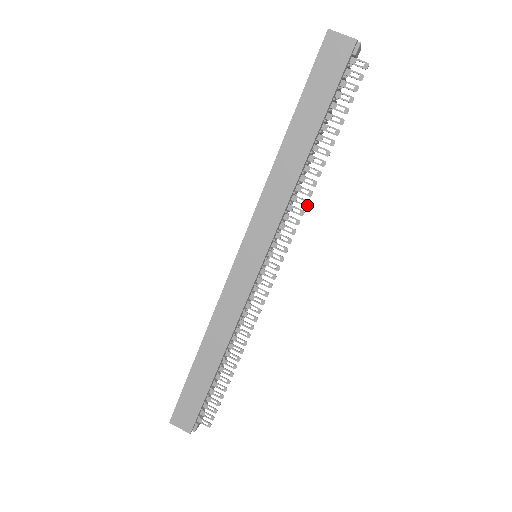
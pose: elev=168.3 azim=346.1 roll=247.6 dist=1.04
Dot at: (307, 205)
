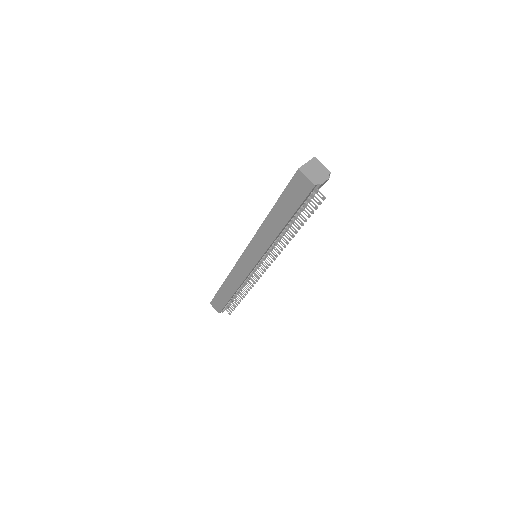
Dot at: occluded
